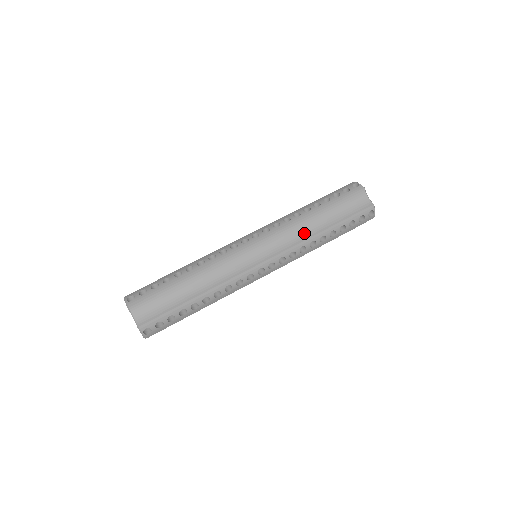
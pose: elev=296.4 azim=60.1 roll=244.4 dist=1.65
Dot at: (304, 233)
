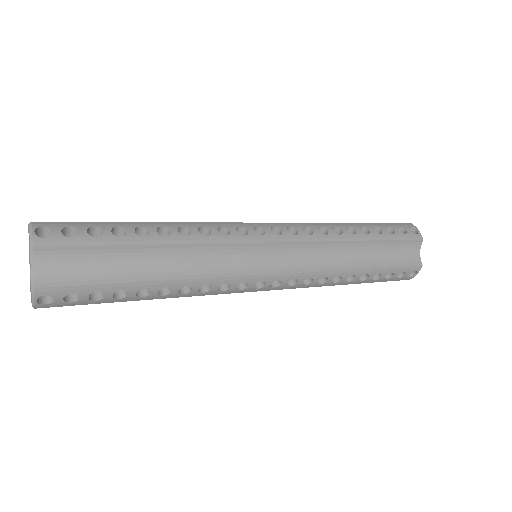
Dot at: occluded
